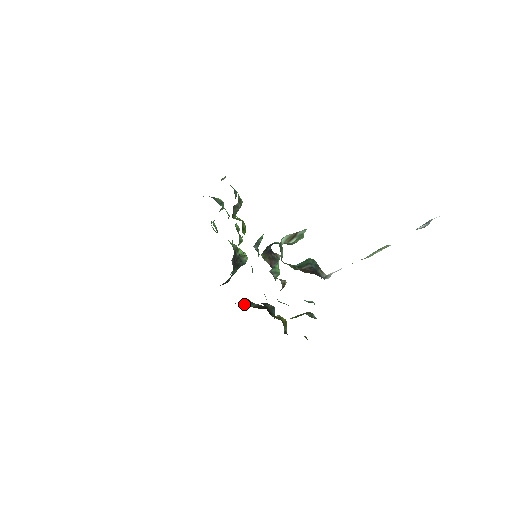
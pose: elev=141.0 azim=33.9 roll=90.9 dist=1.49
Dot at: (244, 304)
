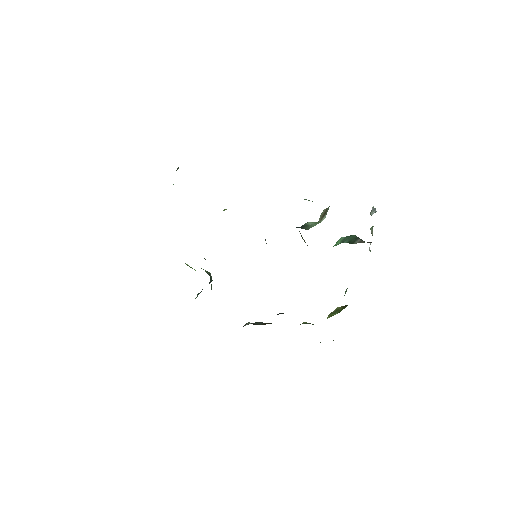
Dot at: (252, 323)
